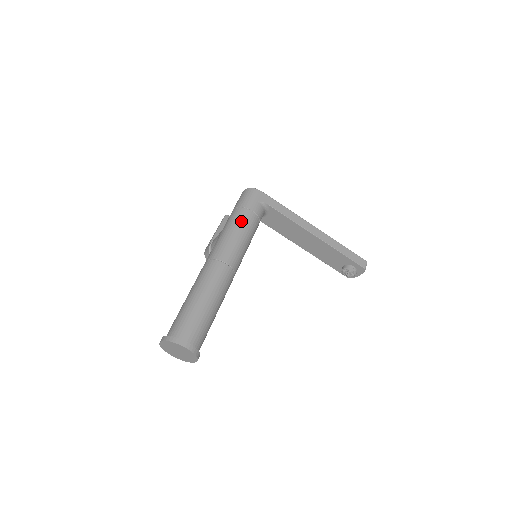
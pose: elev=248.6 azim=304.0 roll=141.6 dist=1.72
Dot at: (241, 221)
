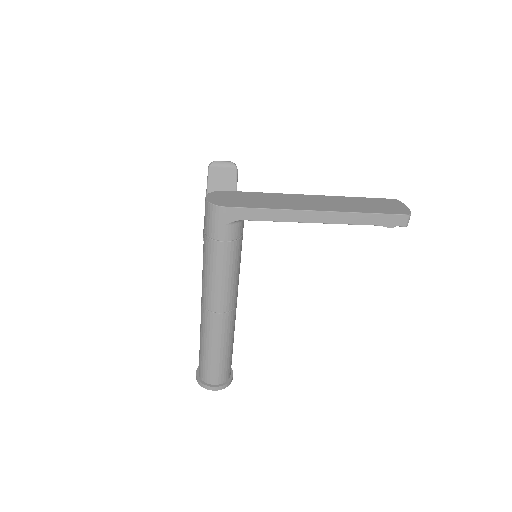
Dot at: (216, 261)
